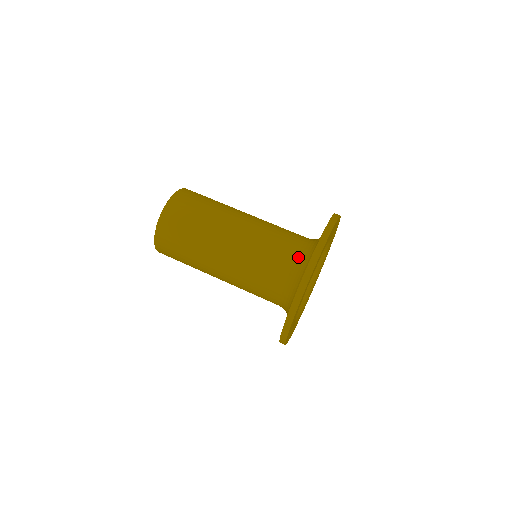
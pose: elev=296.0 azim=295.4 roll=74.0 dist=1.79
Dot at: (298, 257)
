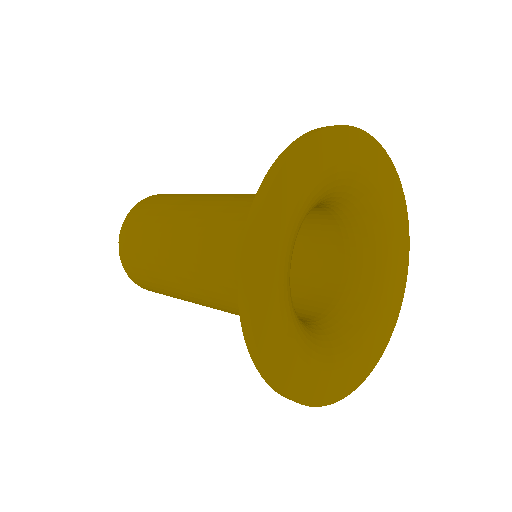
Dot at: occluded
